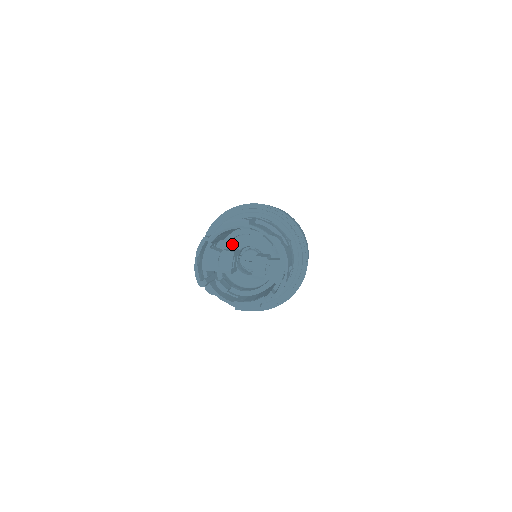
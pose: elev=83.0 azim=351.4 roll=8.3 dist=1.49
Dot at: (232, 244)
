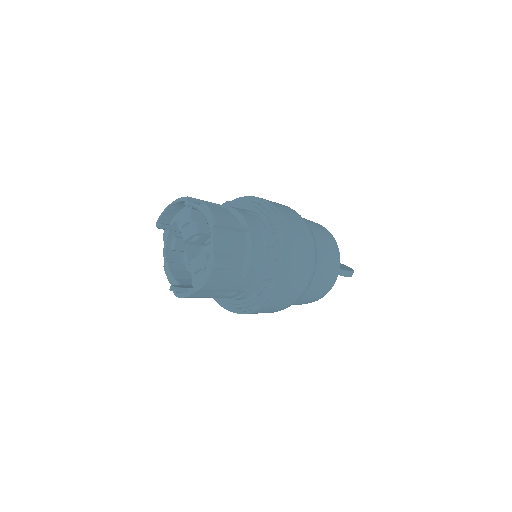
Dot at: occluded
